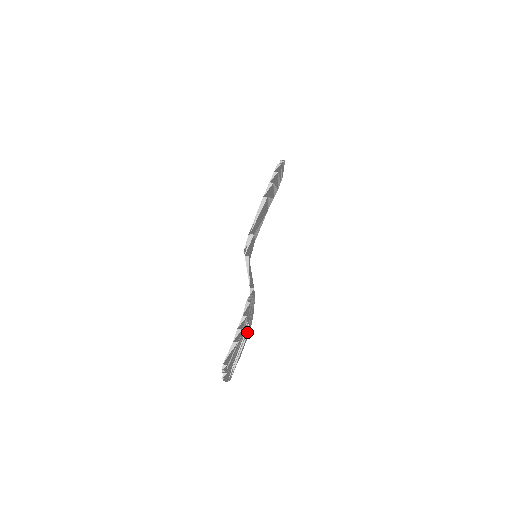
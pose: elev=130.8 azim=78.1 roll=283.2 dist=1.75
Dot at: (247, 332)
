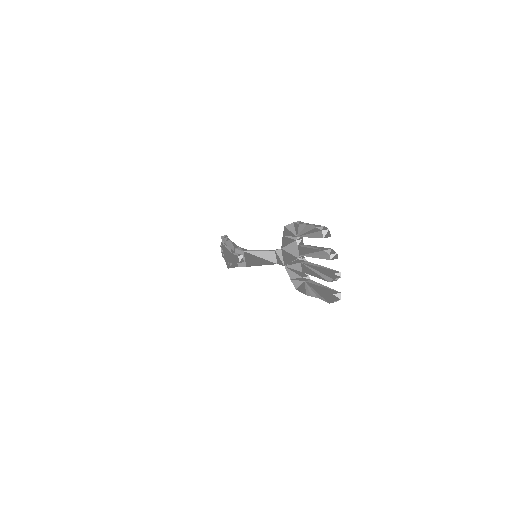
Dot at: (309, 280)
